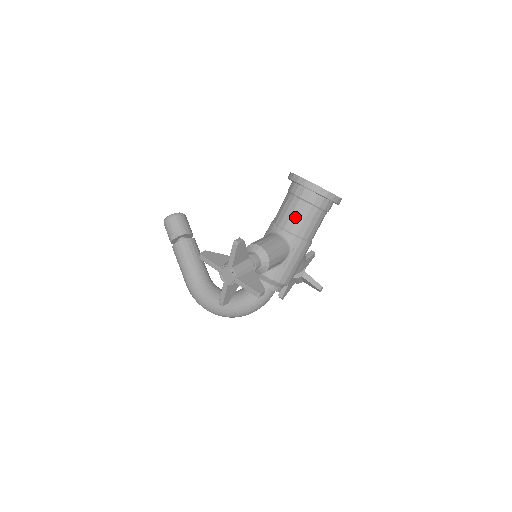
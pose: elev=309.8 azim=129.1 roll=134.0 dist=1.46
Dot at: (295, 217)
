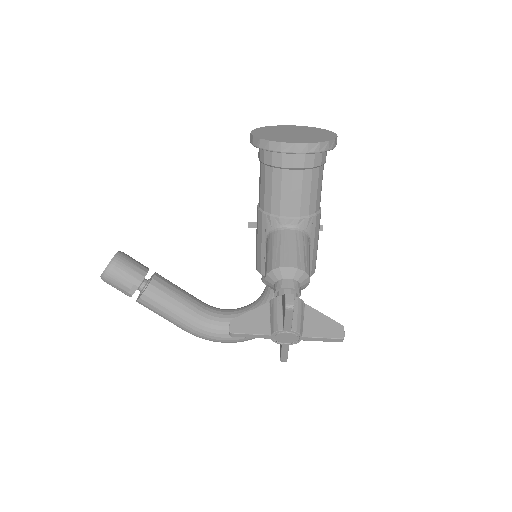
Dot at: (297, 196)
